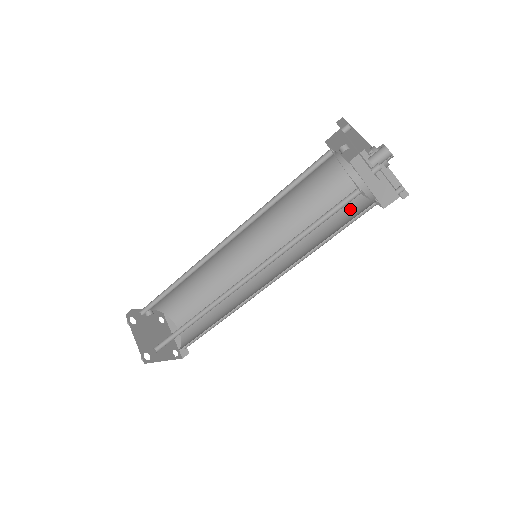
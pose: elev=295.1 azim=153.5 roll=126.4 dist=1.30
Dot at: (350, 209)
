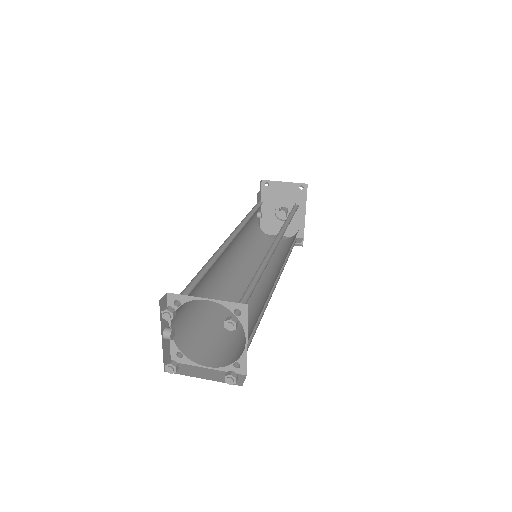
Dot at: (283, 246)
